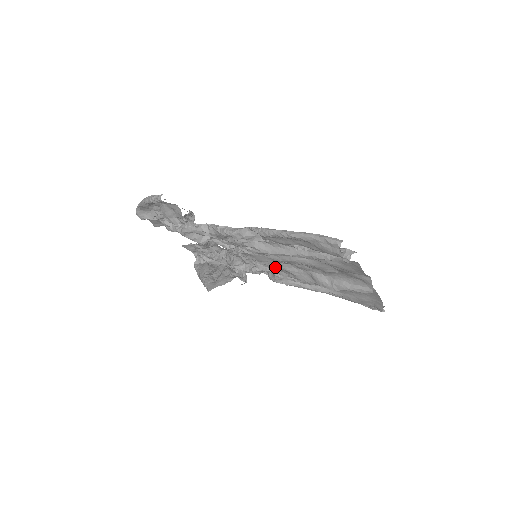
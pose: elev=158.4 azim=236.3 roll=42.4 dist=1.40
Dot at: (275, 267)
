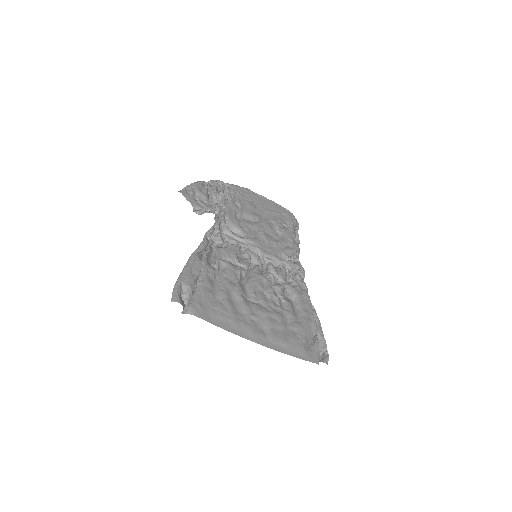
Dot at: (266, 272)
